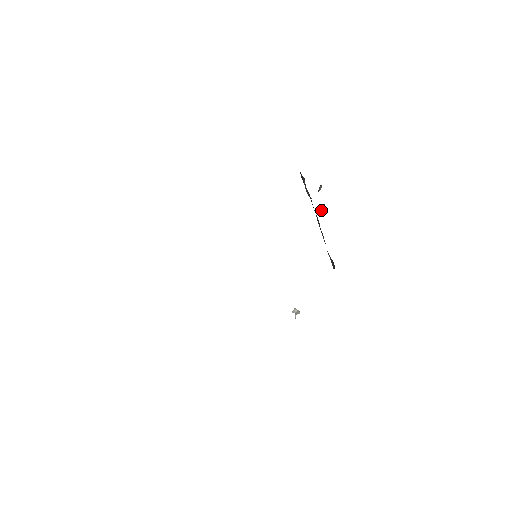
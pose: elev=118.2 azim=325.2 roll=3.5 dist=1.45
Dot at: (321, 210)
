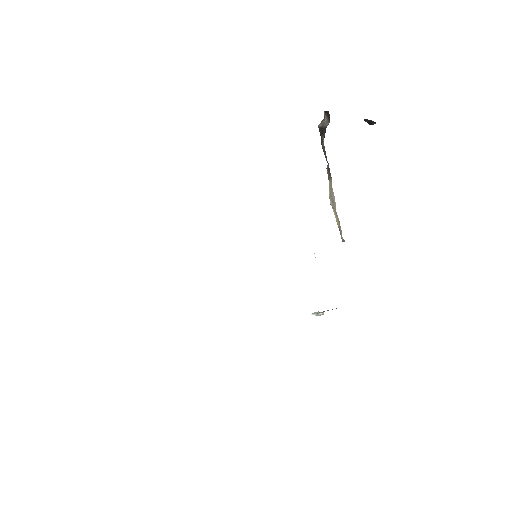
Dot at: (371, 124)
